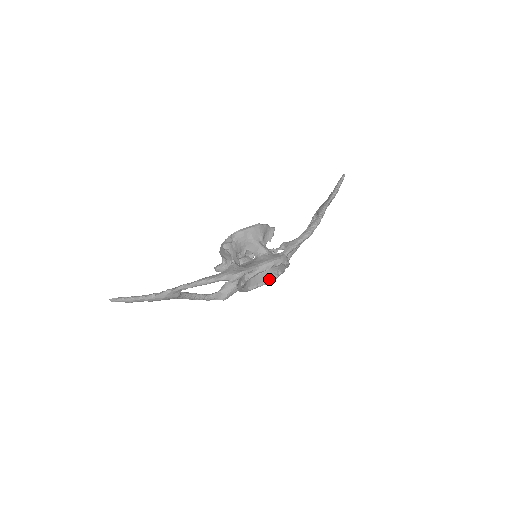
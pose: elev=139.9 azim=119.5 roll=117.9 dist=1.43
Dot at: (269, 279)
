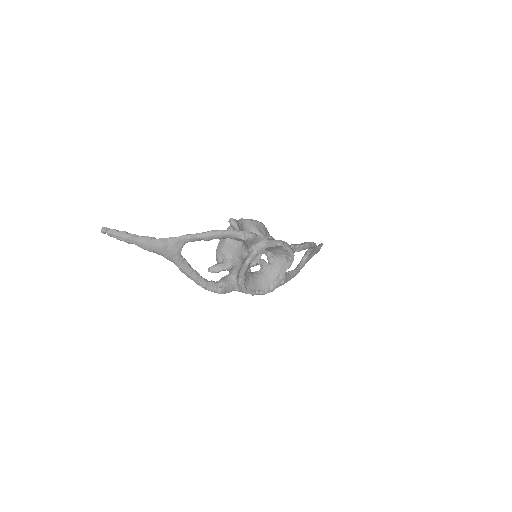
Dot at: (267, 288)
